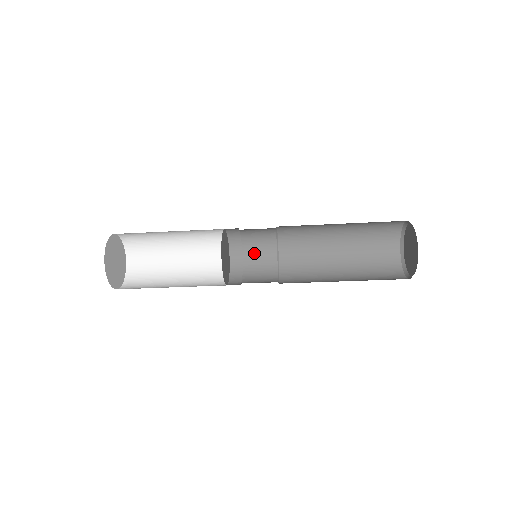
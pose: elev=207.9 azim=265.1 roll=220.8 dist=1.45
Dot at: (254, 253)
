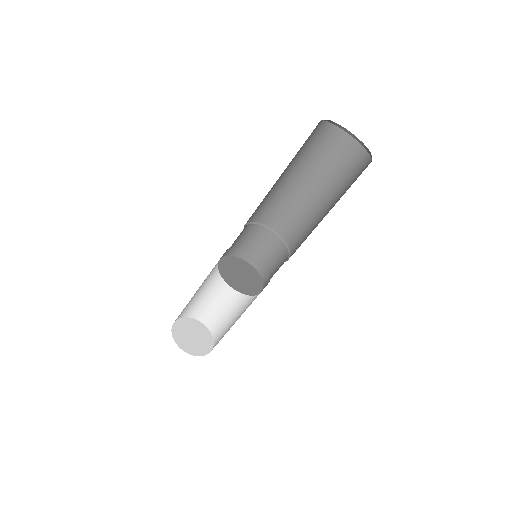
Dot at: (275, 266)
